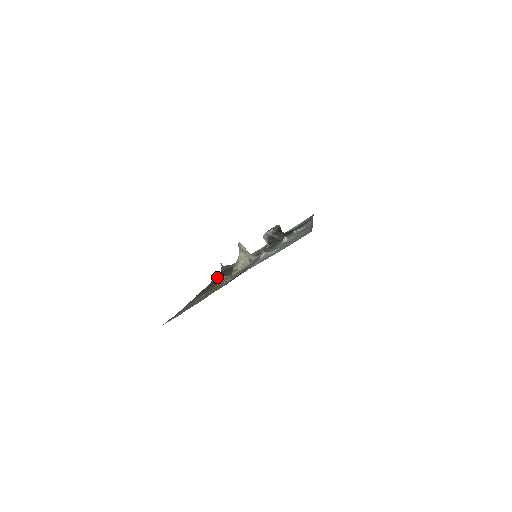
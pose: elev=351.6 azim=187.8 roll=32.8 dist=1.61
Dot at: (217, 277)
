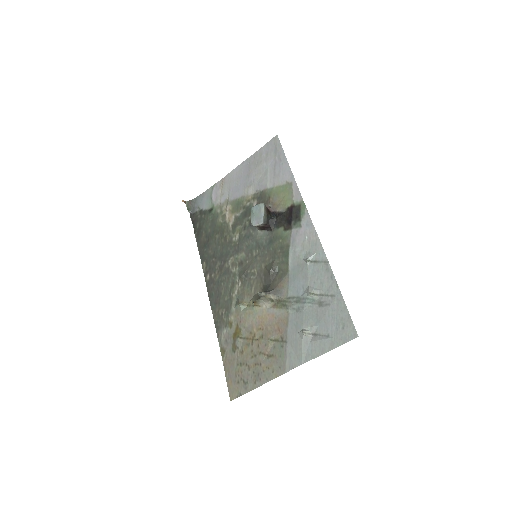
Dot at: (201, 245)
